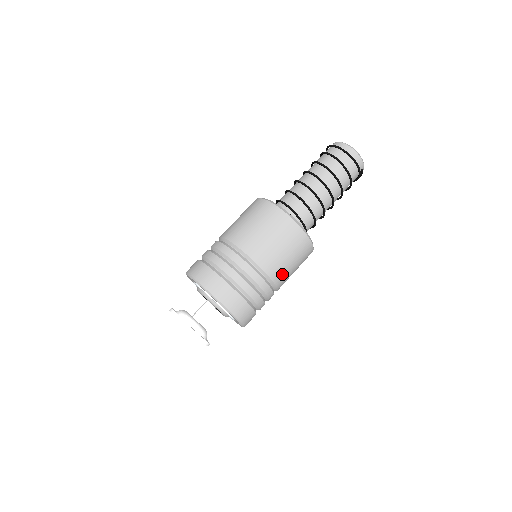
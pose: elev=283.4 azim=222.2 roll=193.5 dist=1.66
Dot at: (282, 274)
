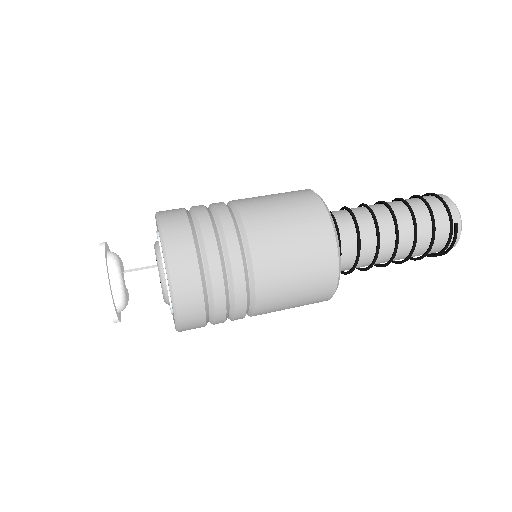
Dot at: (270, 251)
